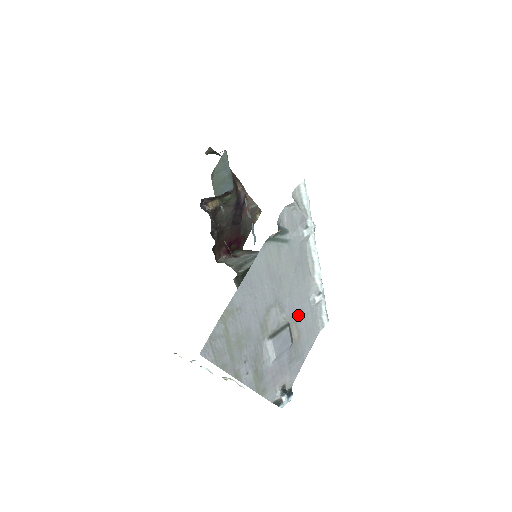
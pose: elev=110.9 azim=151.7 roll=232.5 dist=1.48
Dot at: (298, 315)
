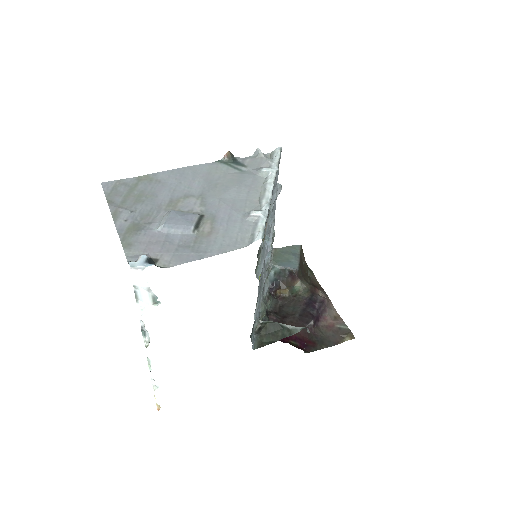
Dot at: (221, 217)
